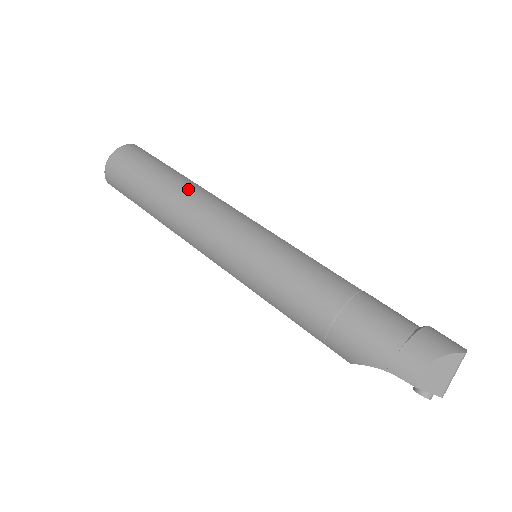
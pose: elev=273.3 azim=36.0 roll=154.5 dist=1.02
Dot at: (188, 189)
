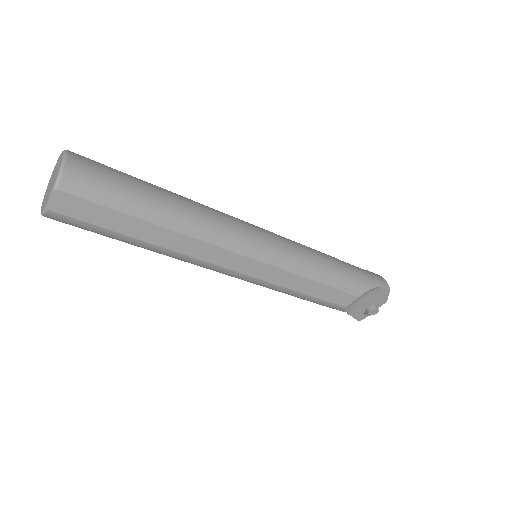
Dot at: (187, 198)
